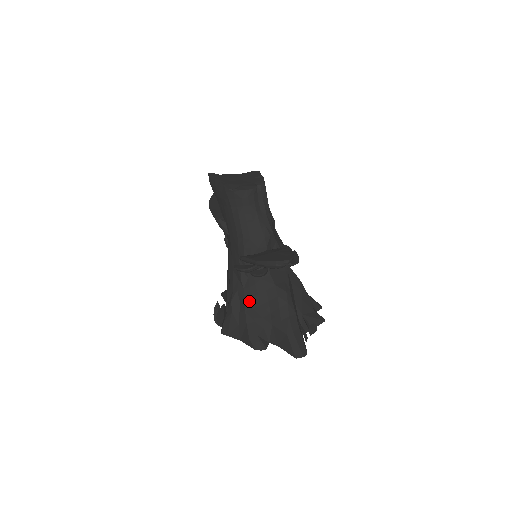
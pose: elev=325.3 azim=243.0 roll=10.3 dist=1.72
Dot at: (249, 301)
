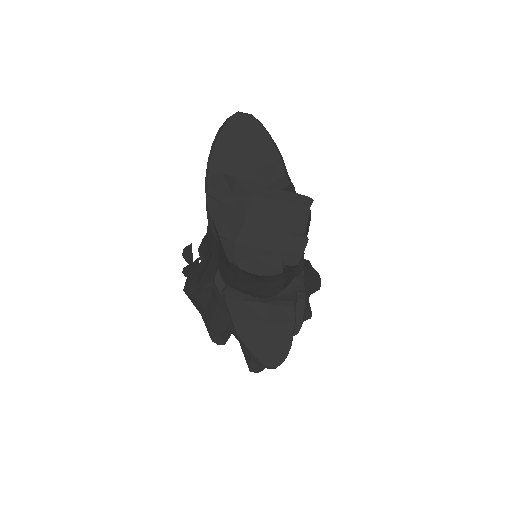
Dot at: (222, 305)
